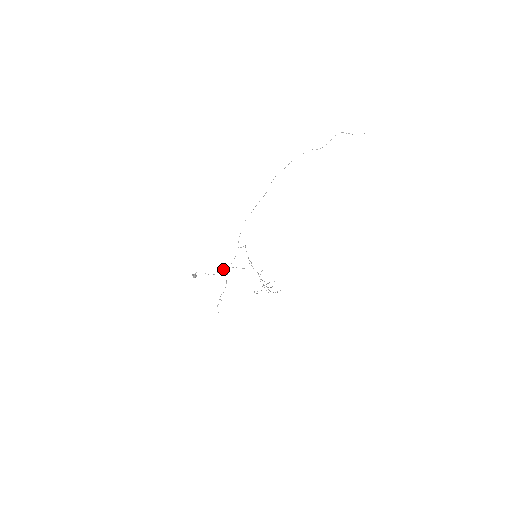
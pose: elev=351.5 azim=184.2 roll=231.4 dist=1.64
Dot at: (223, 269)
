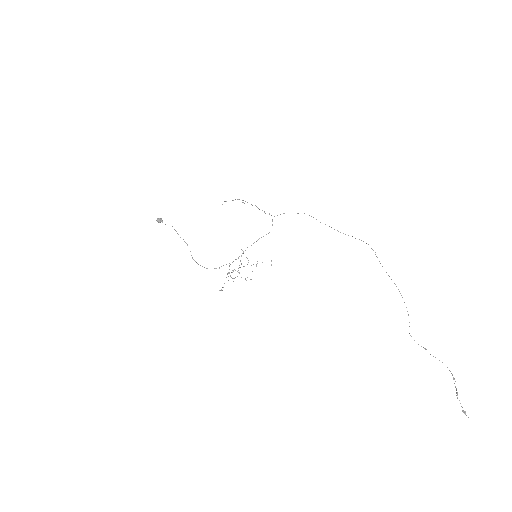
Dot at: occluded
